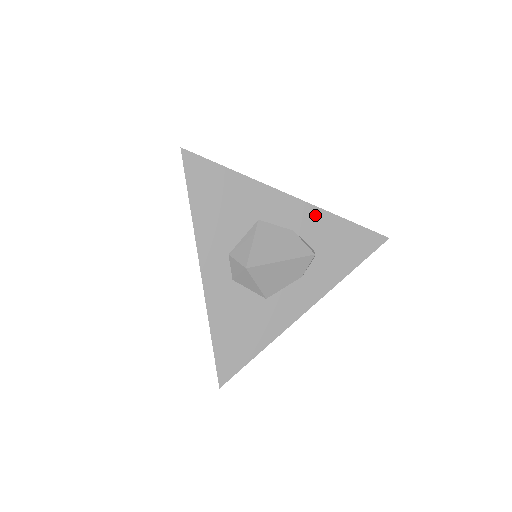
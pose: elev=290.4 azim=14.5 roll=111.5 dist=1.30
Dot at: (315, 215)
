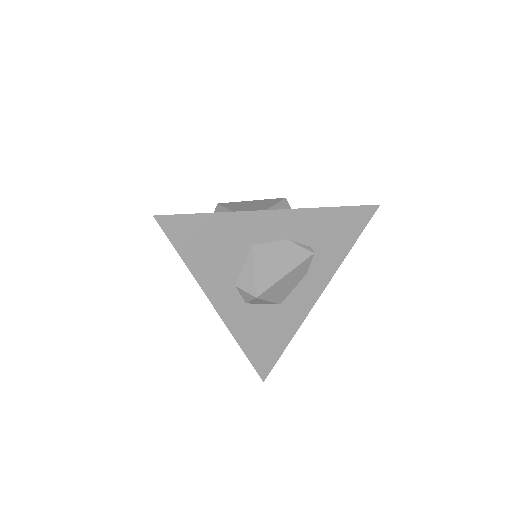
Dot at: (304, 217)
